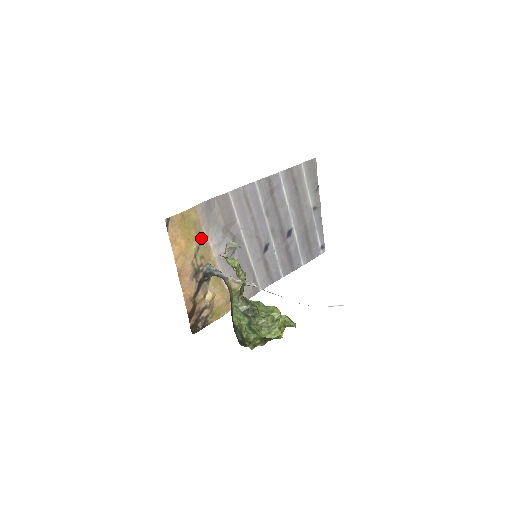
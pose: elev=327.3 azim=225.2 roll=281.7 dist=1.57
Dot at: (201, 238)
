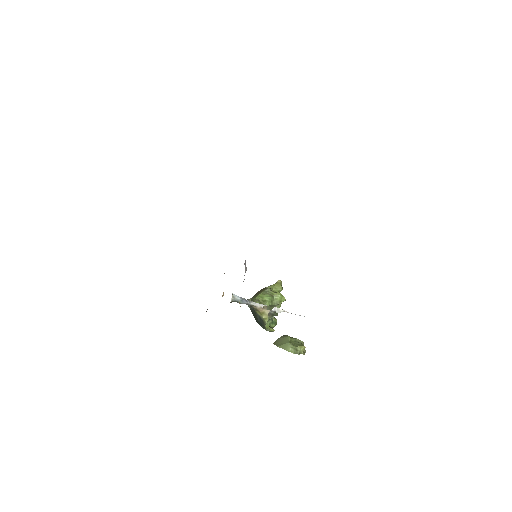
Dot at: (239, 303)
